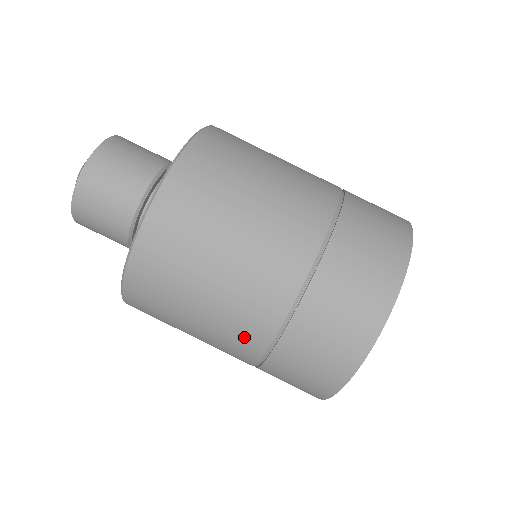
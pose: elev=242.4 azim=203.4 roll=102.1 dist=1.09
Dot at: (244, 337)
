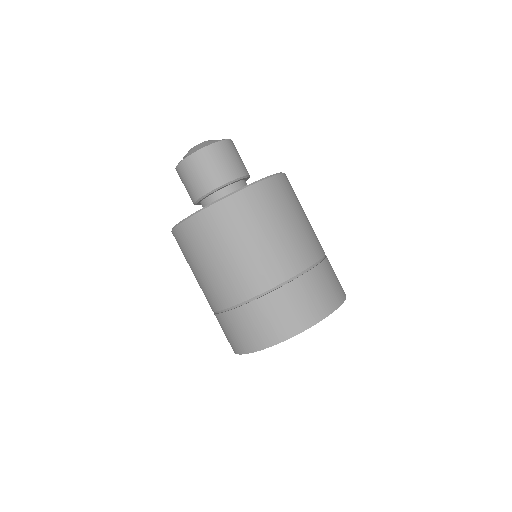
Dot at: (230, 290)
